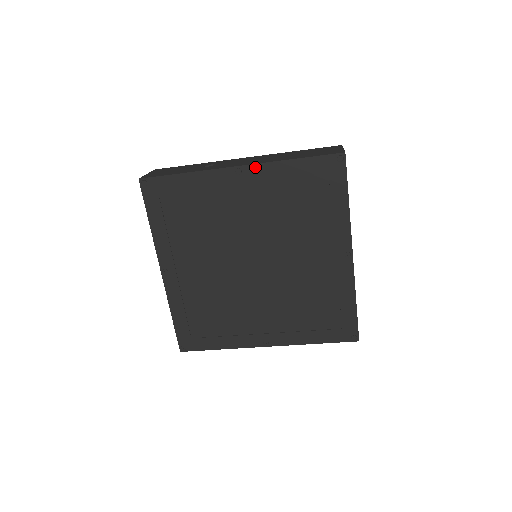
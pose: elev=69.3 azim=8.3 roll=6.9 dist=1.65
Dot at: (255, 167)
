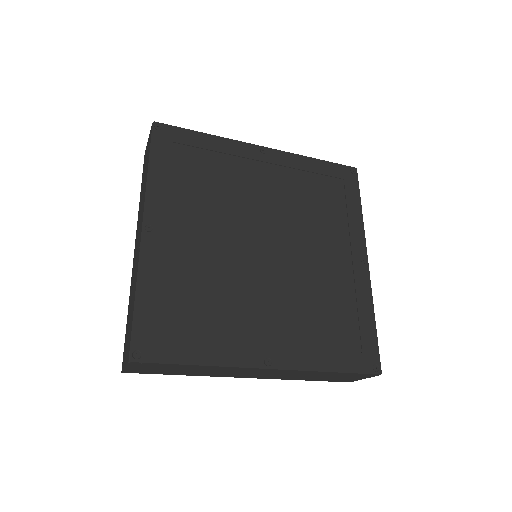
Dot at: (279, 153)
